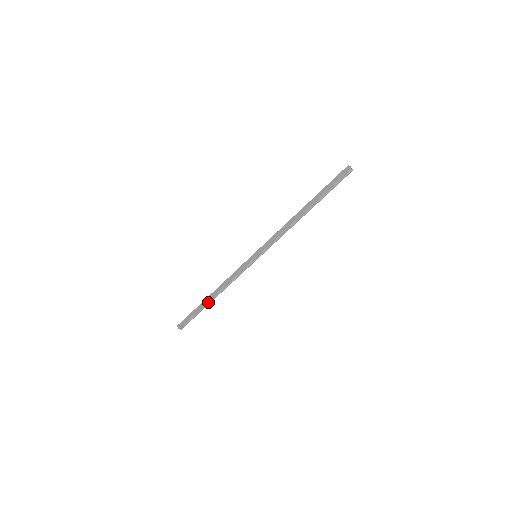
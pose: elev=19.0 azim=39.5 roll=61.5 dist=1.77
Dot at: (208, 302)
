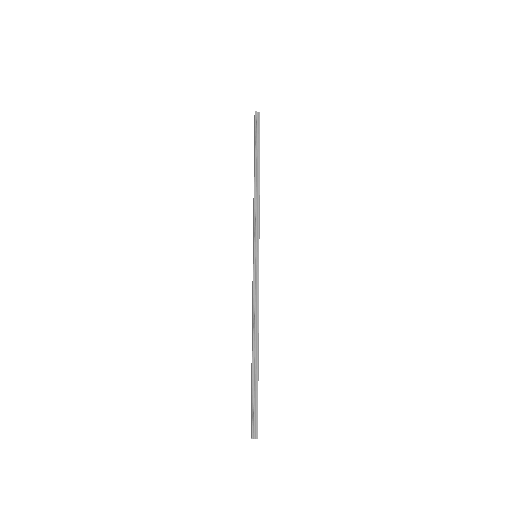
Dot at: (255, 360)
